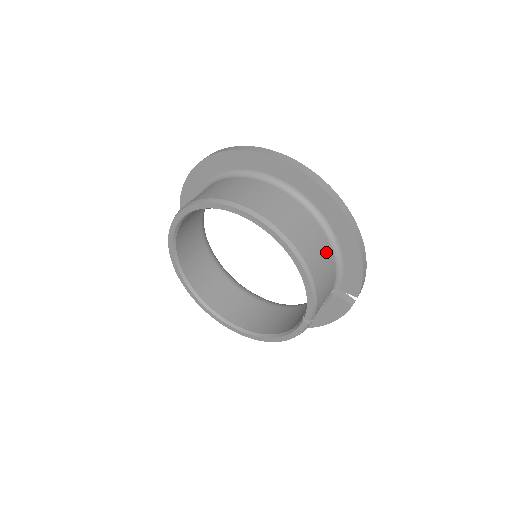
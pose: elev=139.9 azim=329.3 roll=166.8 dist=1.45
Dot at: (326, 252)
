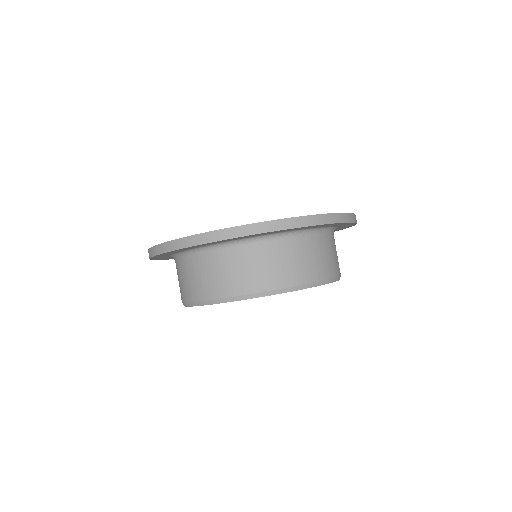
Dot at: occluded
